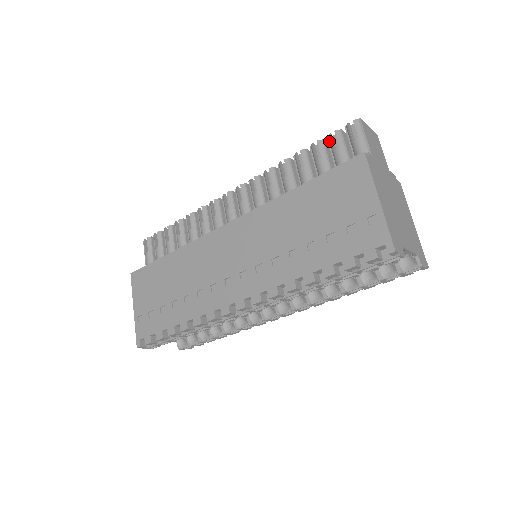
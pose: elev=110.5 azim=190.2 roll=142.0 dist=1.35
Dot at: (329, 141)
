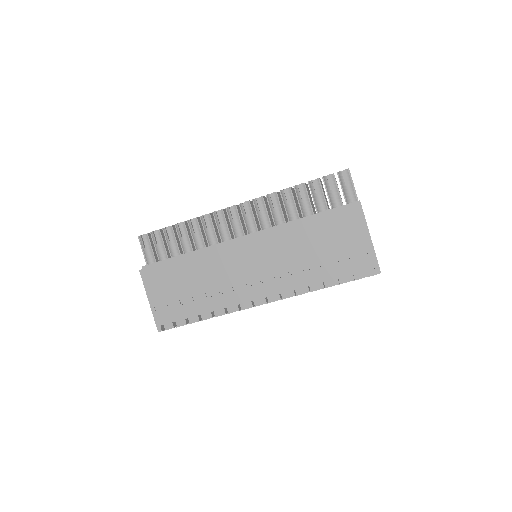
Dot at: (324, 181)
